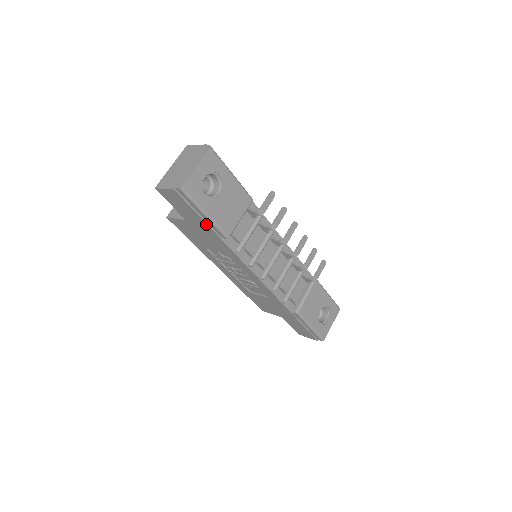
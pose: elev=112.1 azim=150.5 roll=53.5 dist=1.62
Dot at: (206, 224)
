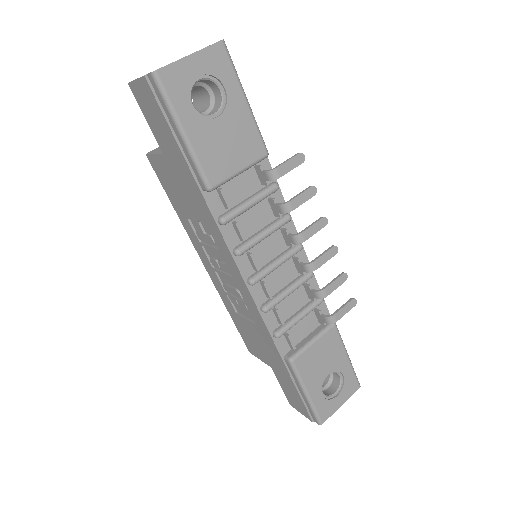
Dot at: (183, 156)
